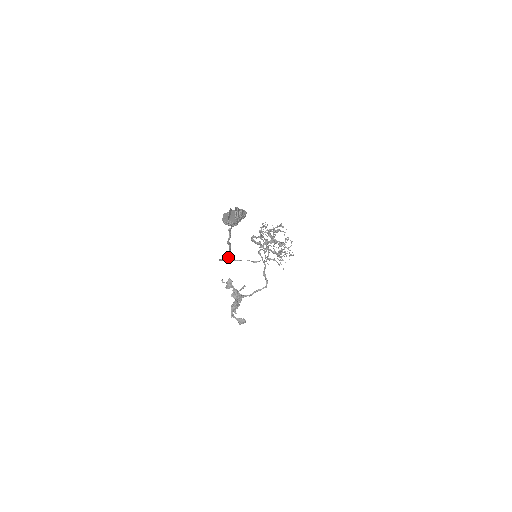
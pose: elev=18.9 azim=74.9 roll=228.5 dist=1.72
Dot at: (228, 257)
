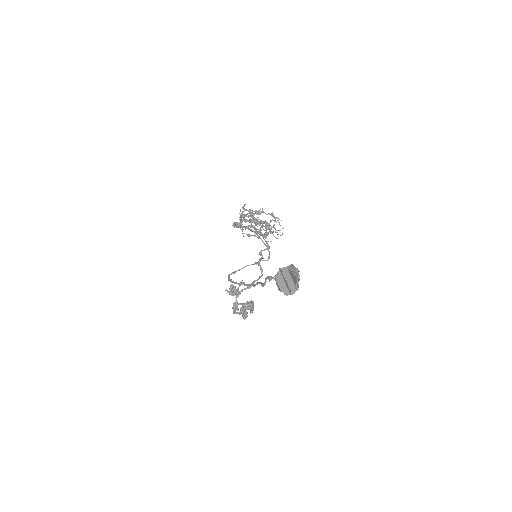
Dot at: (250, 286)
